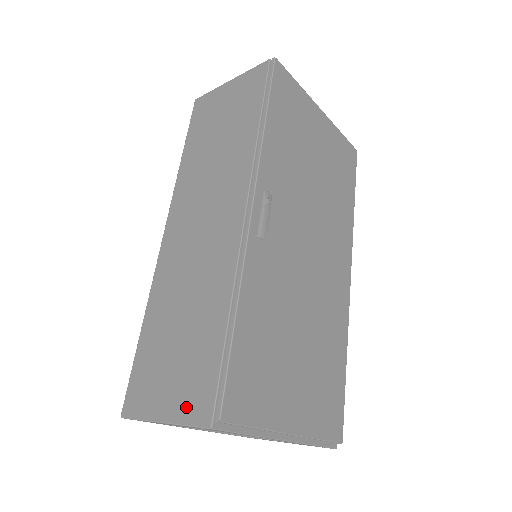
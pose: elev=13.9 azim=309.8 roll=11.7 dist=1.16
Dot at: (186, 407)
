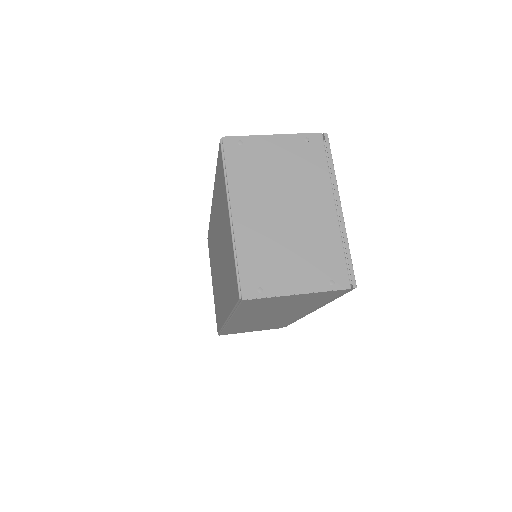
Dot at: occluded
